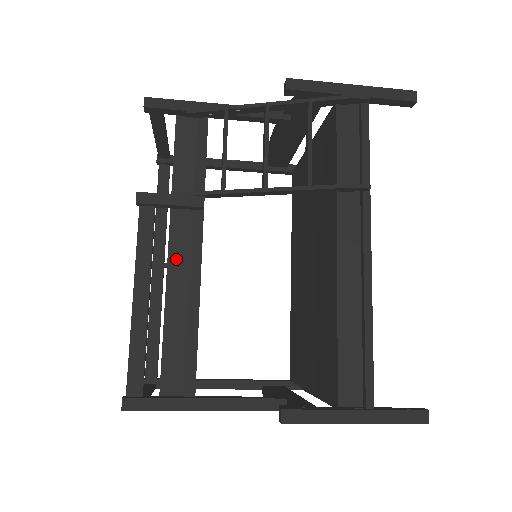
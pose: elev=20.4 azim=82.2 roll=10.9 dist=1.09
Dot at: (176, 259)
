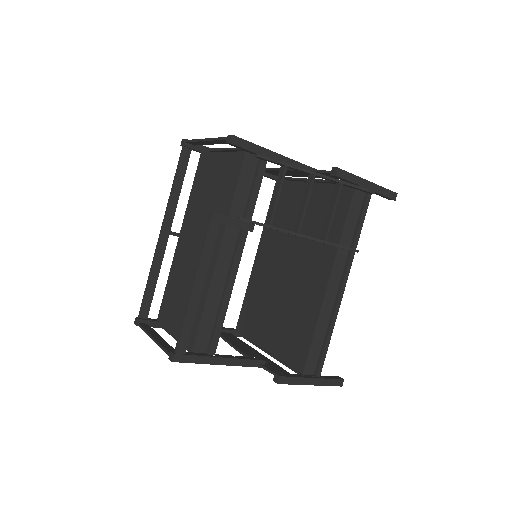
Dot at: (222, 262)
